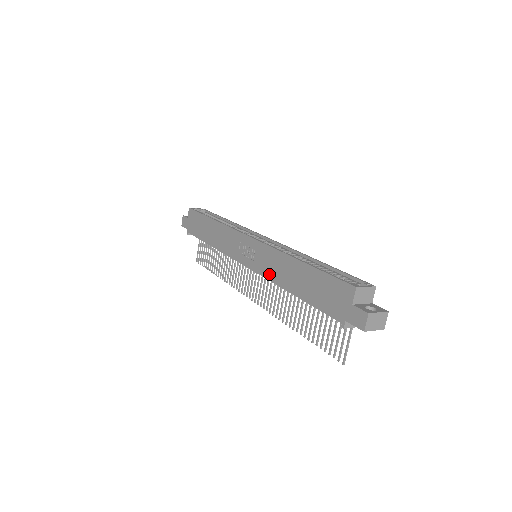
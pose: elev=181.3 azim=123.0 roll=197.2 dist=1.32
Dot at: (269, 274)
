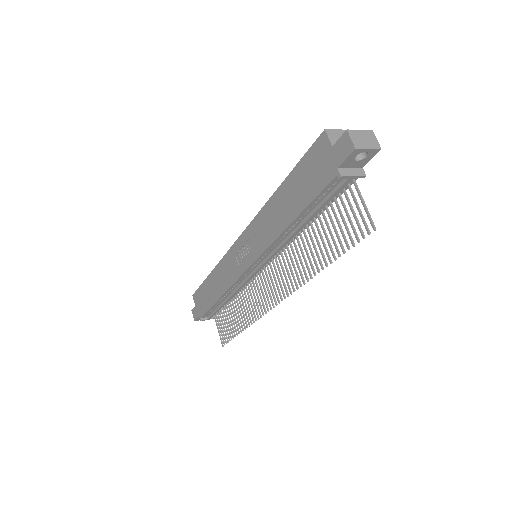
Dot at: (266, 240)
